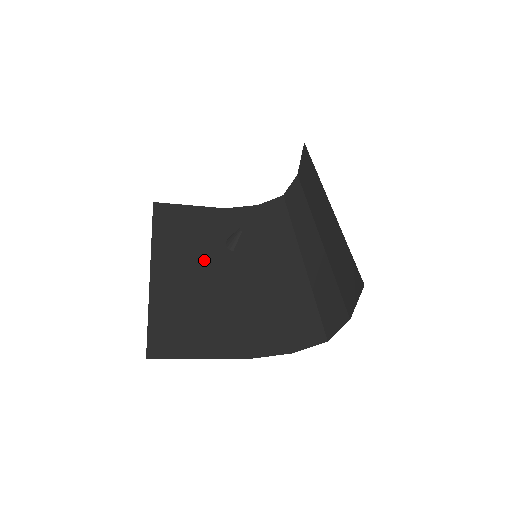
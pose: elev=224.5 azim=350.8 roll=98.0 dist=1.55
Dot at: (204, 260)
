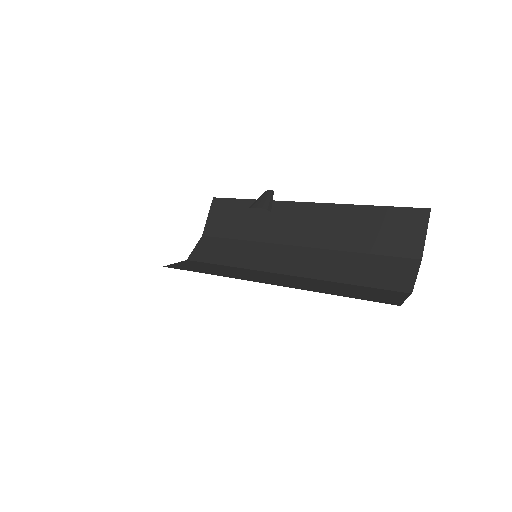
Dot at: occluded
